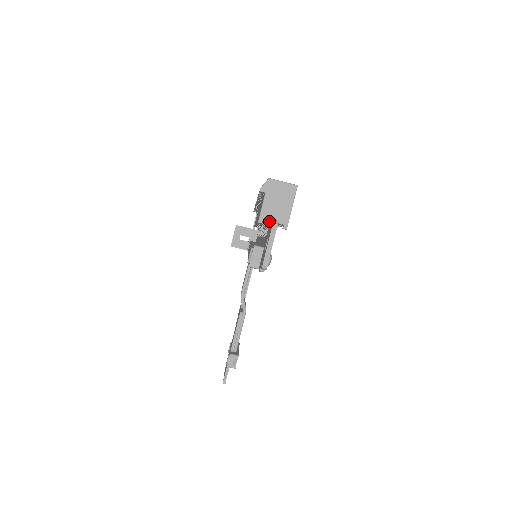
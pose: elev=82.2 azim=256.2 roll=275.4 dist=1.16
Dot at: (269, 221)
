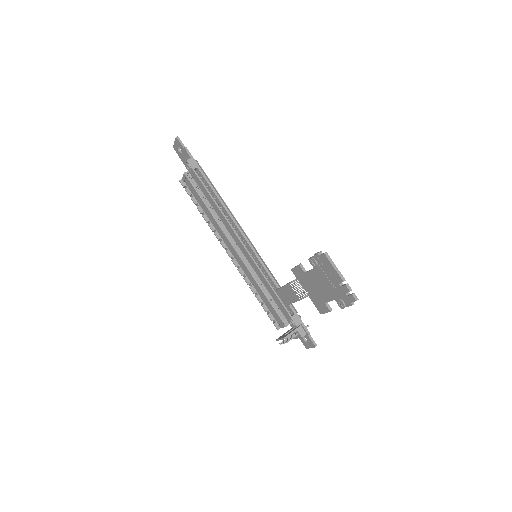
Dot at: (190, 175)
